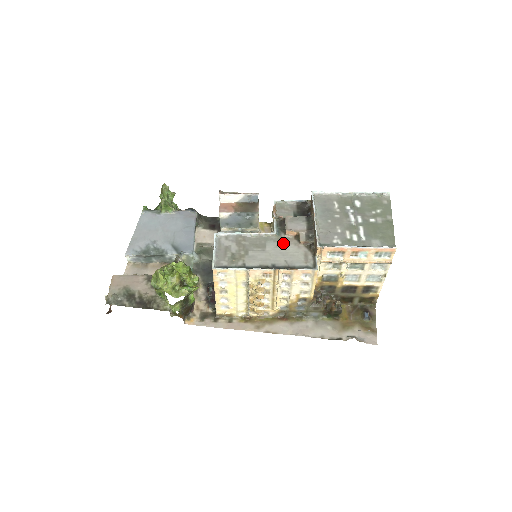
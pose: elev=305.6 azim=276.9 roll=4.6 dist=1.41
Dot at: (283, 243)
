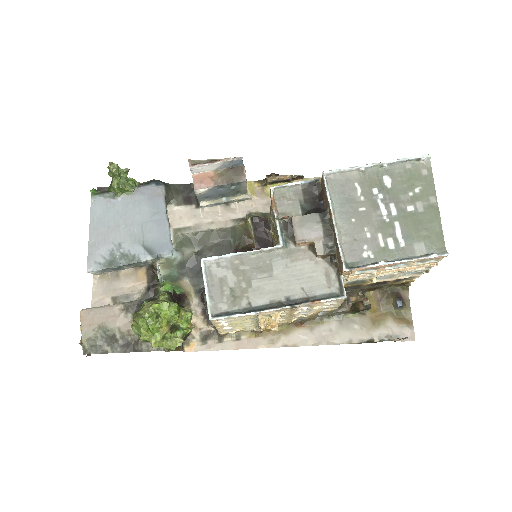
Dot at: (294, 259)
